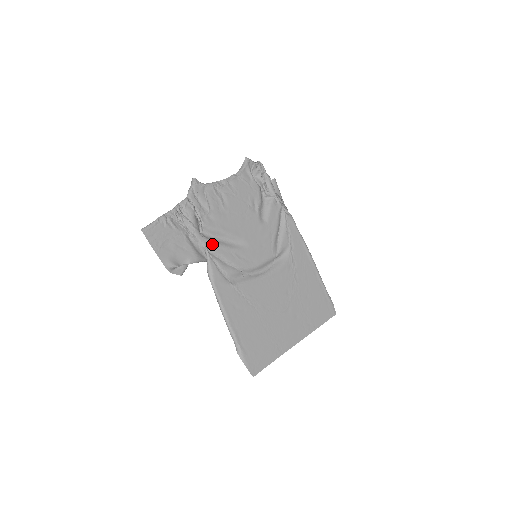
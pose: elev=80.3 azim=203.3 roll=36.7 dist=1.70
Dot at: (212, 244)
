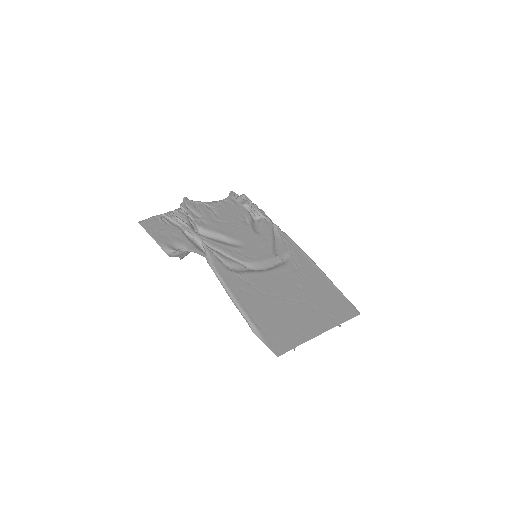
Dot at: (208, 240)
